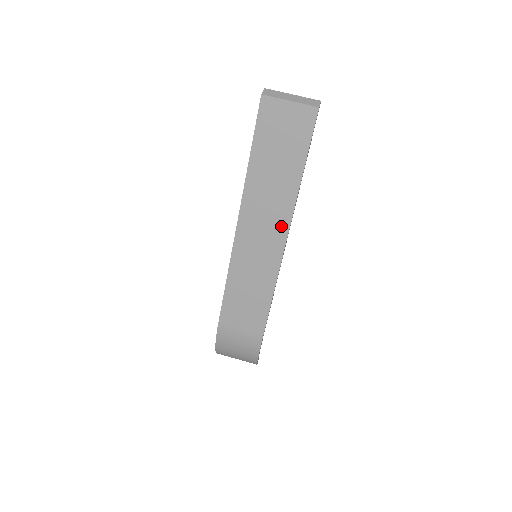
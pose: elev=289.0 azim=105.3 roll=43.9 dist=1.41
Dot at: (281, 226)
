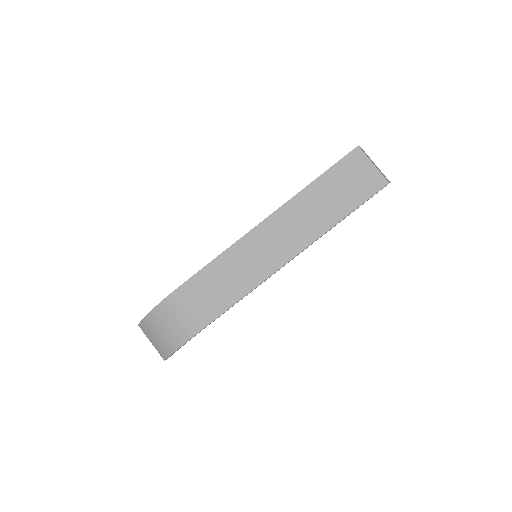
Dot at: (298, 244)
